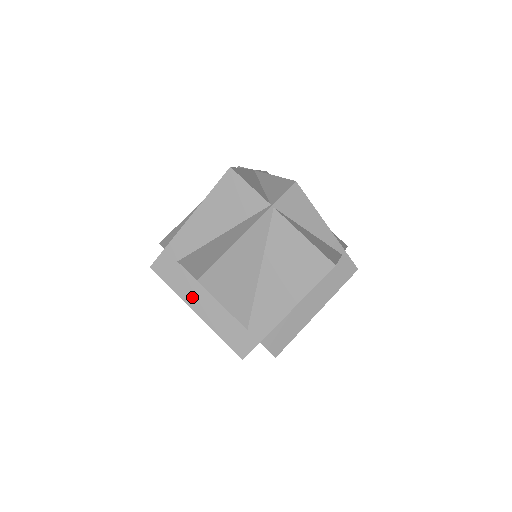
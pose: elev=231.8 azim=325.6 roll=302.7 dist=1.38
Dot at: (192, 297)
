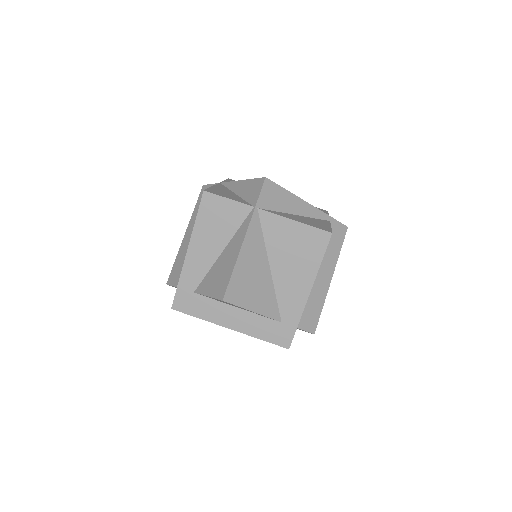
Dot at: (221, 317)
